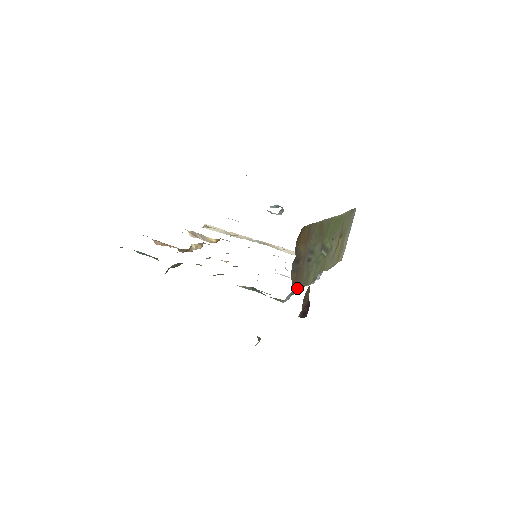
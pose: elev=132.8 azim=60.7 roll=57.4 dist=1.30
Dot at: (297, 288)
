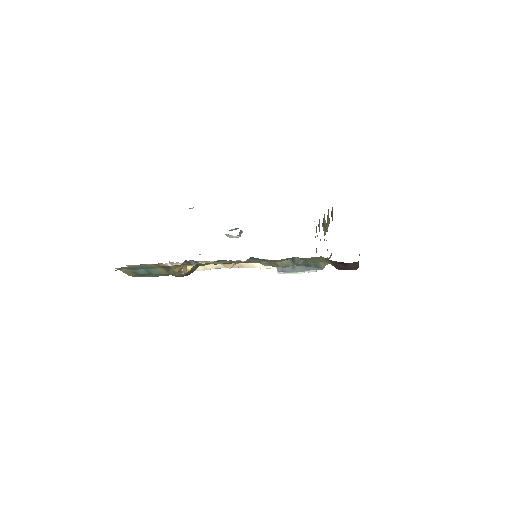
Dot at: occluded
